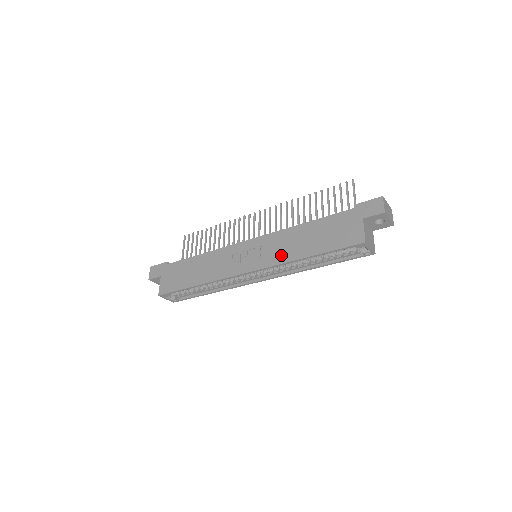
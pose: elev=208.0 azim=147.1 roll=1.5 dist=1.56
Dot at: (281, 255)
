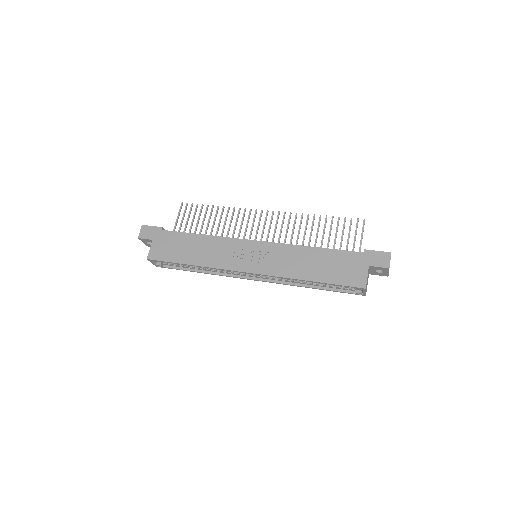
Dot at: (285, 269)
